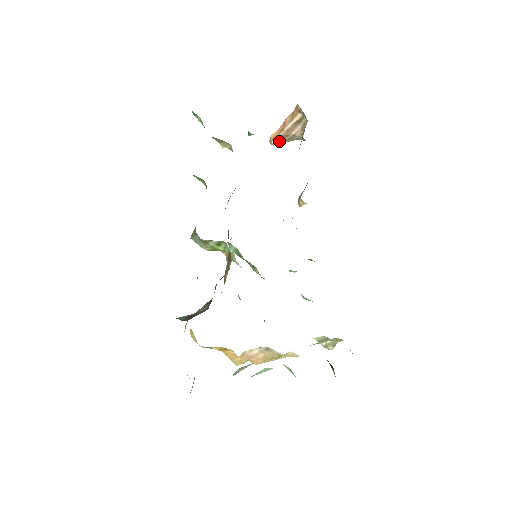
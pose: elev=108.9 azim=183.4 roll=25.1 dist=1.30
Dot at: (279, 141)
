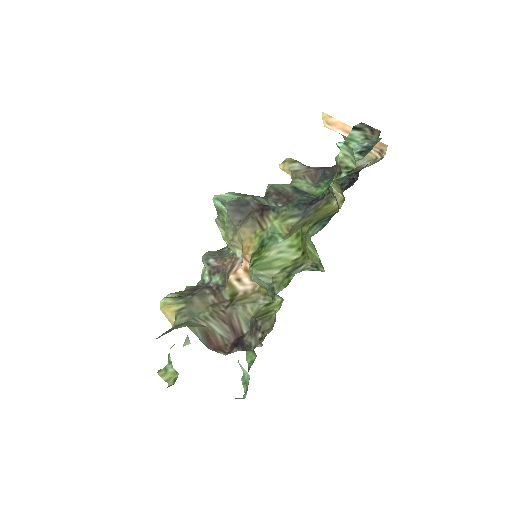
Dot at: (333, 129)
